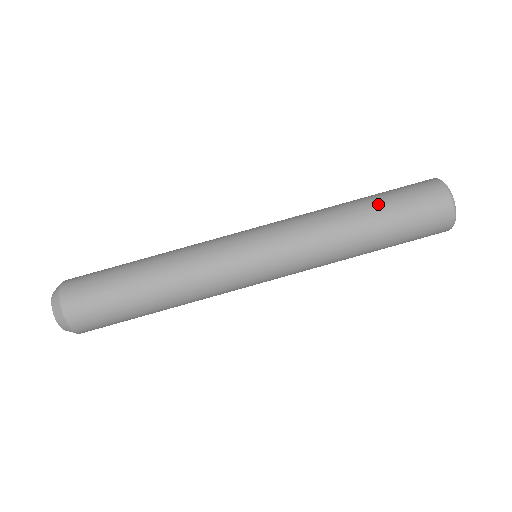
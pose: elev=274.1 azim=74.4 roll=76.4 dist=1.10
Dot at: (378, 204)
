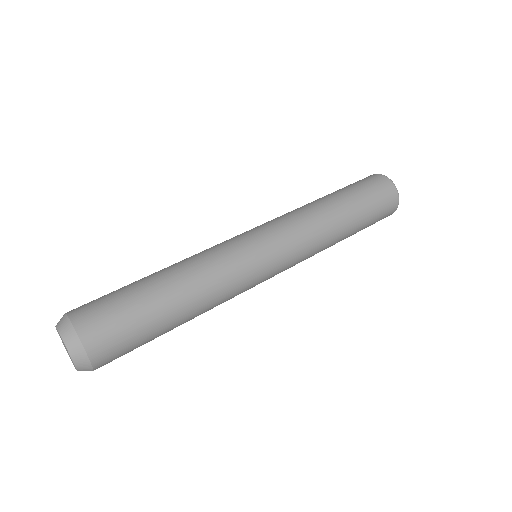
Dot at: occluded
